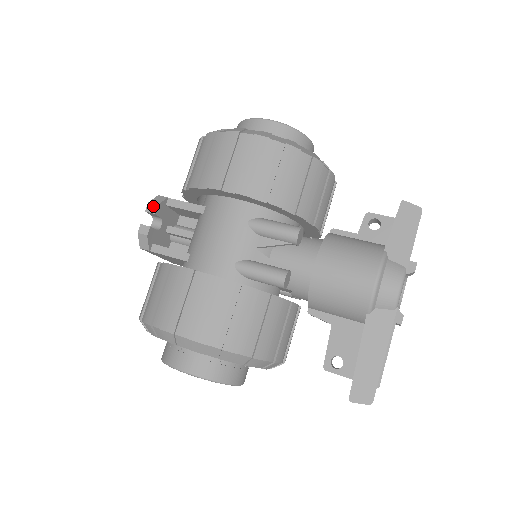
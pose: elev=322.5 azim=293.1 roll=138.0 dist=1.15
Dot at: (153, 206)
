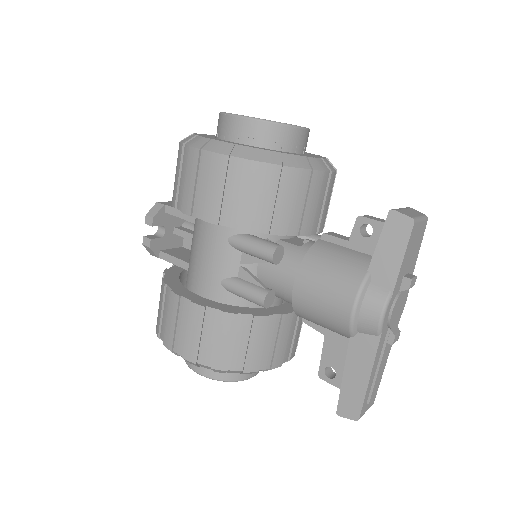
Dot at: (150, 218)
